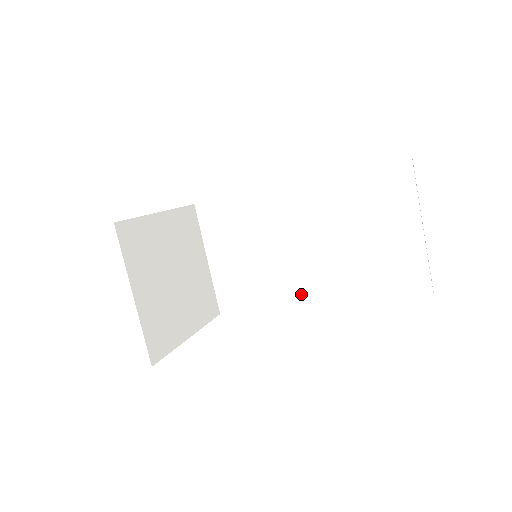
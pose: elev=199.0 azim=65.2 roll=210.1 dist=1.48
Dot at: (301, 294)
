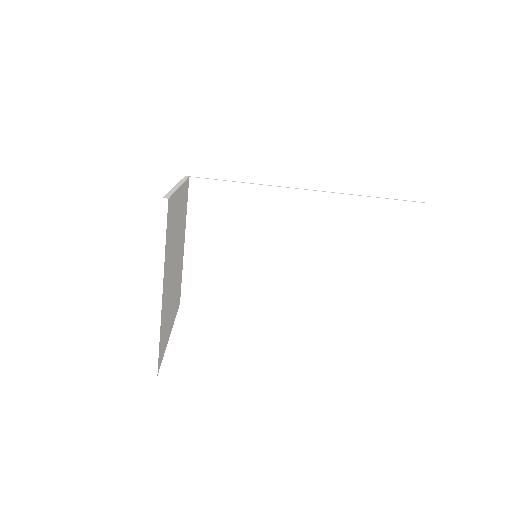
Dot at: (280, 301)
